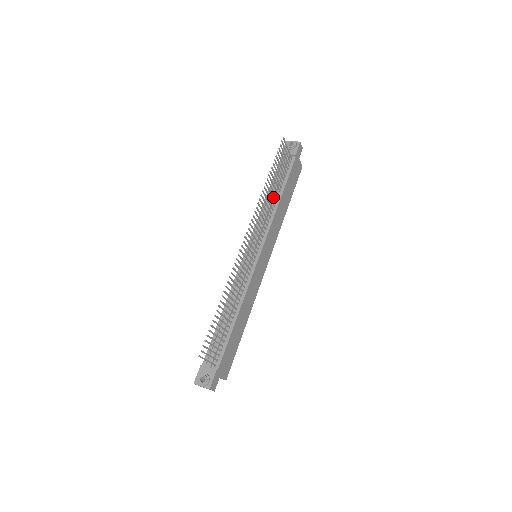
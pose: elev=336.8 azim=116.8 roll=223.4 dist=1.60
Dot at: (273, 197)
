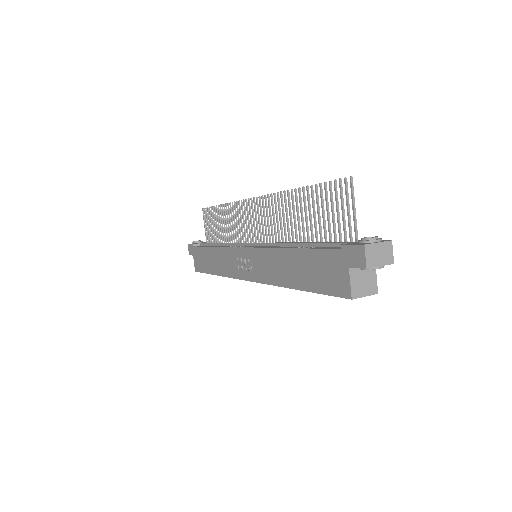
Dot at: (227, 233)
